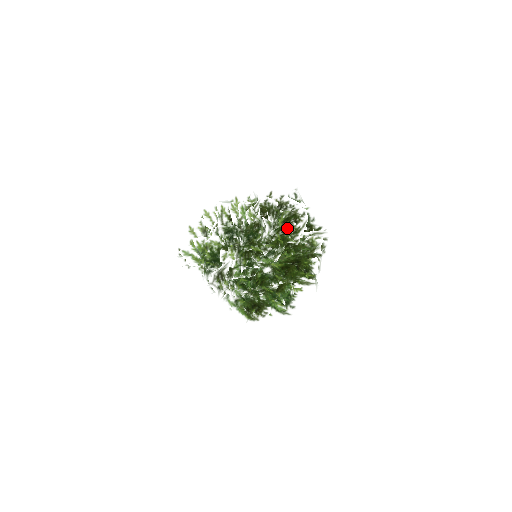
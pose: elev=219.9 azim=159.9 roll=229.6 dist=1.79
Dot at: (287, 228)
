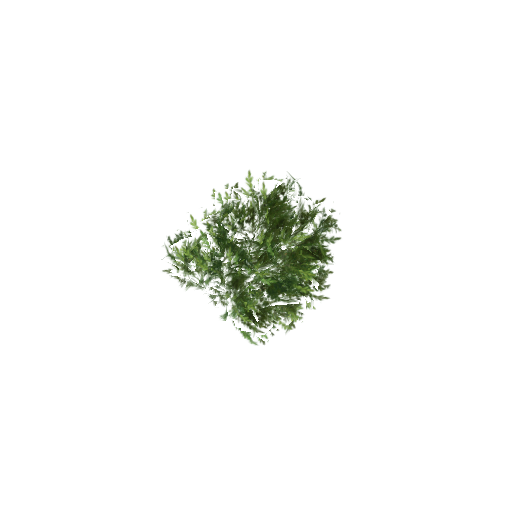
Dot at: (263, 191)
